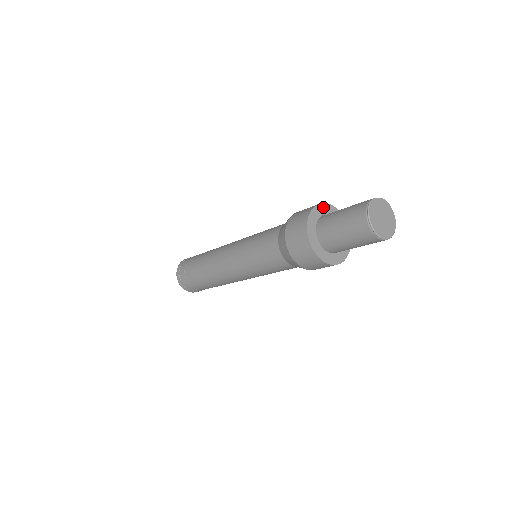
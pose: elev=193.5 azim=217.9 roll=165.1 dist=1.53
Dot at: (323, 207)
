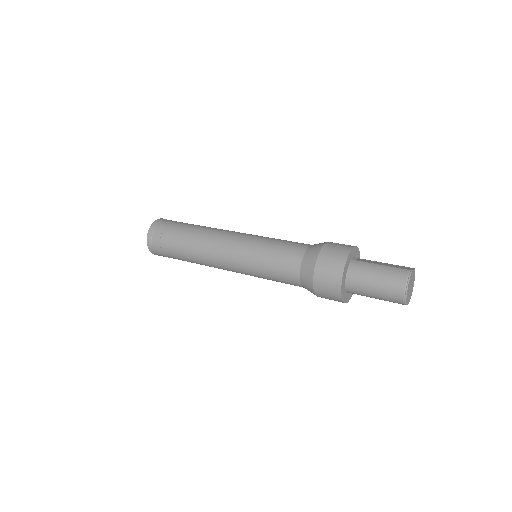
Dot at: (354, 250)
